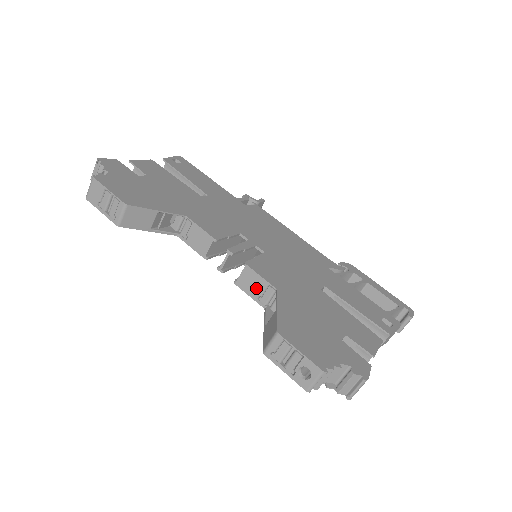
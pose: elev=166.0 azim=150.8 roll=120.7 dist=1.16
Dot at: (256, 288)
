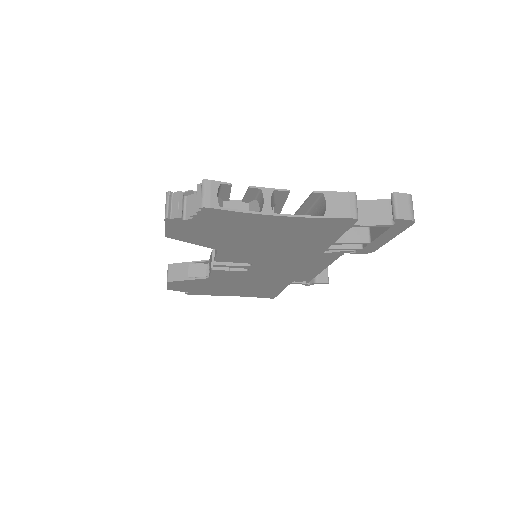
Dot at: occluded
